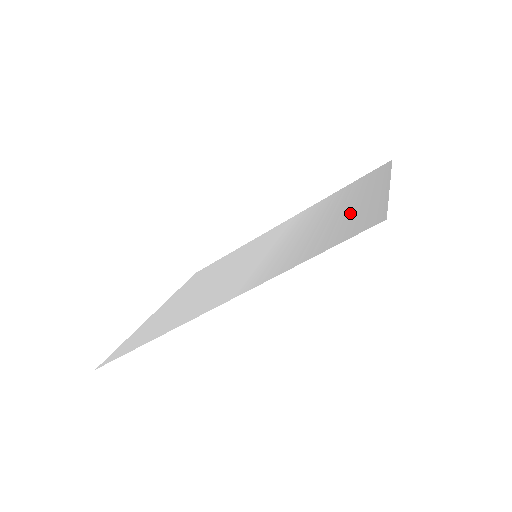
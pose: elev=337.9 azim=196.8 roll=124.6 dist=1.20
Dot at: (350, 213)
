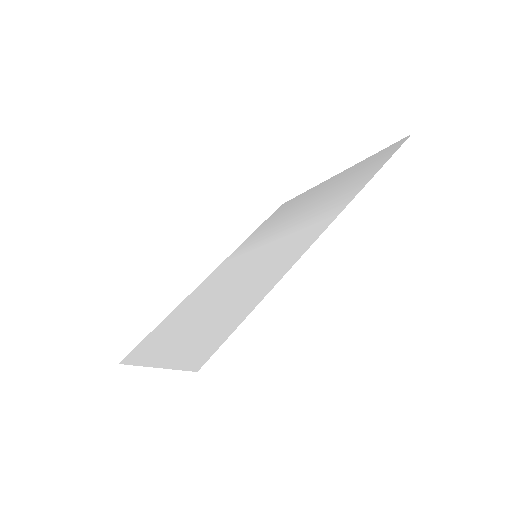
Dot at: (341, 180)
